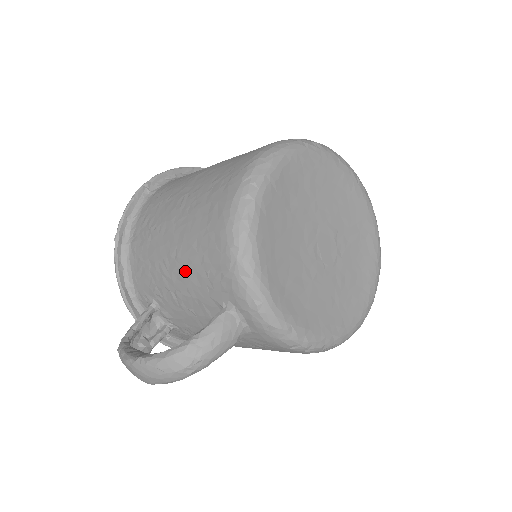
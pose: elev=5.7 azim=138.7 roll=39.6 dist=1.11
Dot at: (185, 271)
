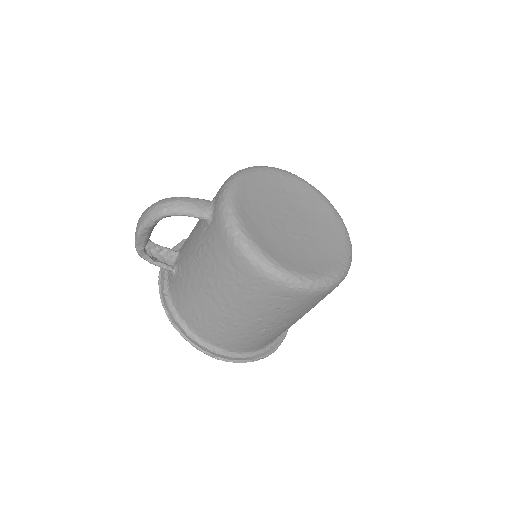
Dot at: occluded
